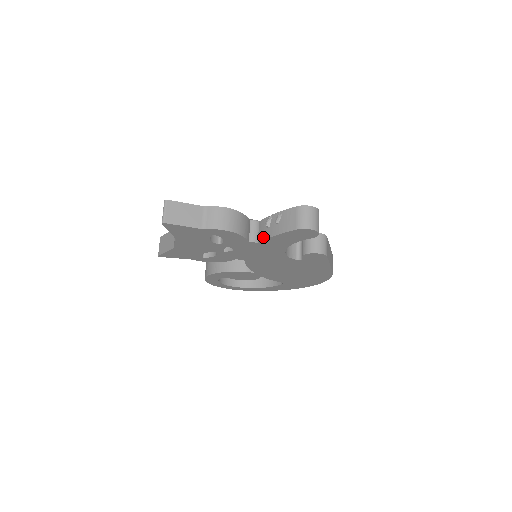
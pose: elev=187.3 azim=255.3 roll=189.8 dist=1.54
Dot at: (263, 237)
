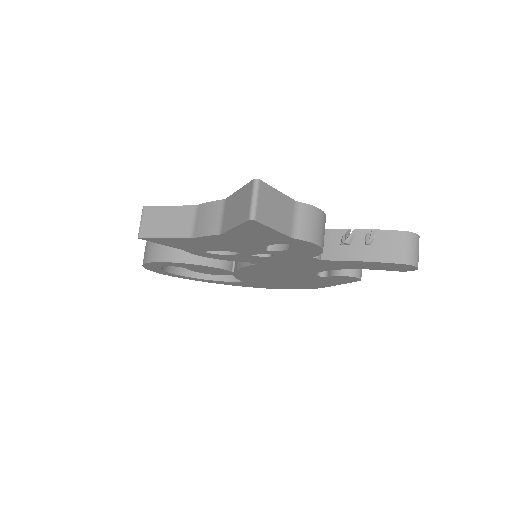
Dot at: (335, 256)
